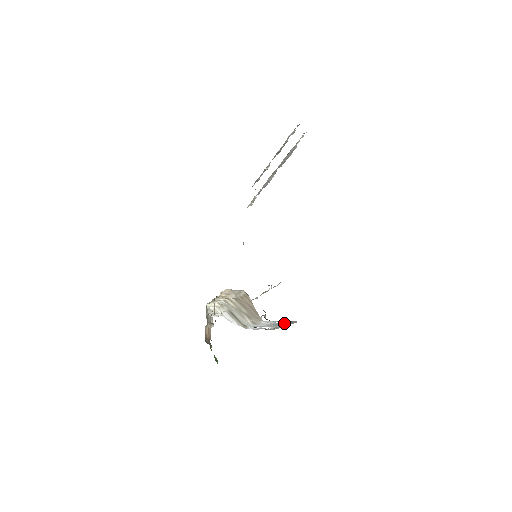
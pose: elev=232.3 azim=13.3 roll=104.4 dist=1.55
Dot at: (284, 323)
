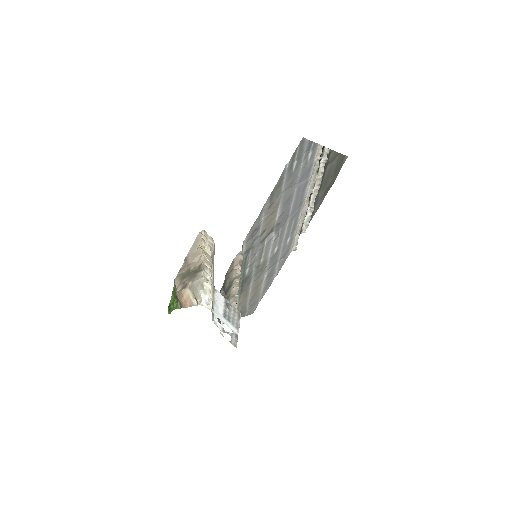
Dot at: (232, 313)
